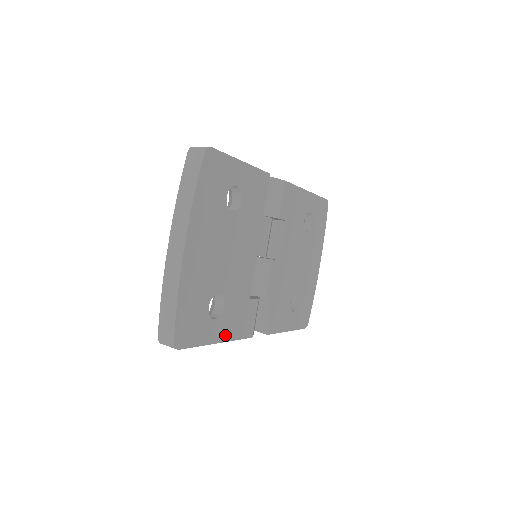
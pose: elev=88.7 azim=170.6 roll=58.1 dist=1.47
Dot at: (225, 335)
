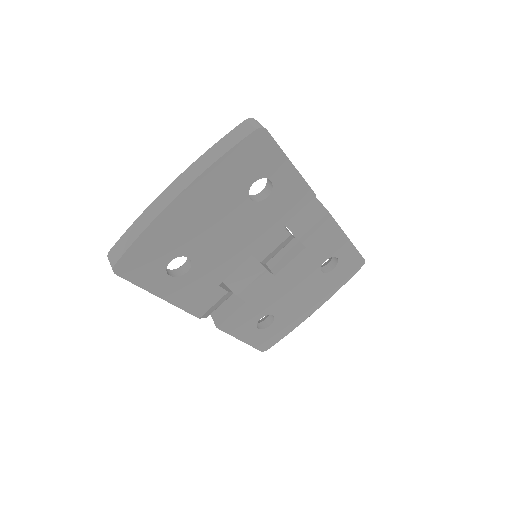
Dot at: (172, 296)
